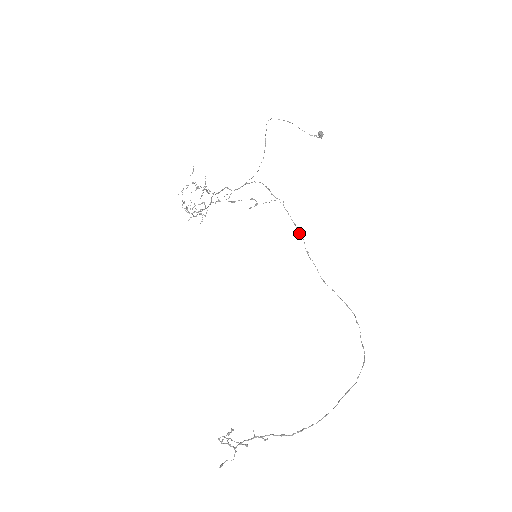
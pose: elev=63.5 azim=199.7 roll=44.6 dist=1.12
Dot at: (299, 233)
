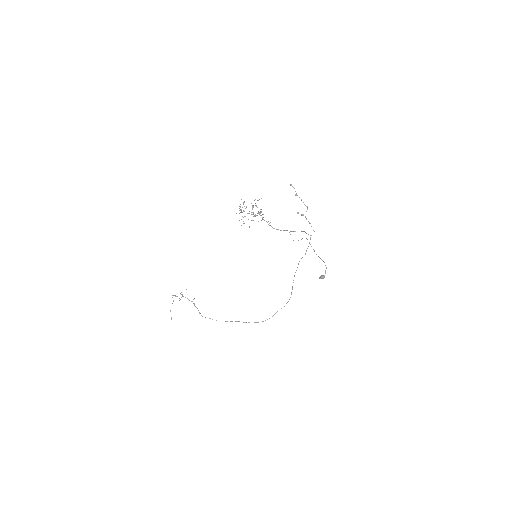
Dot at: (306, 251)
